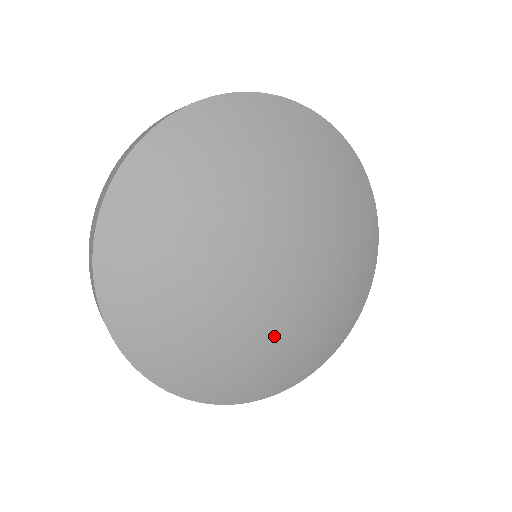
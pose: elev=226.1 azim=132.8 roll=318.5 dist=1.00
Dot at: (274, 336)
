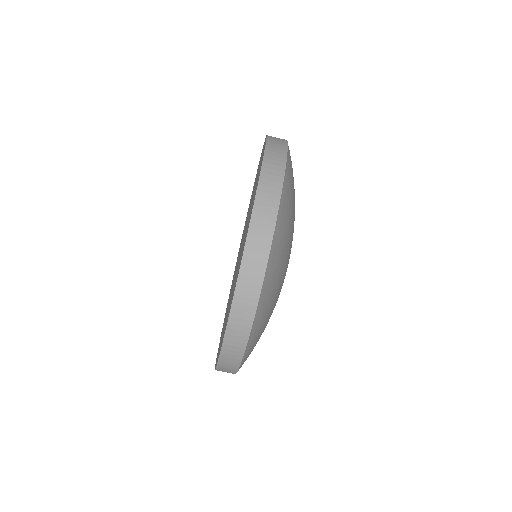
Dot at: occluded
